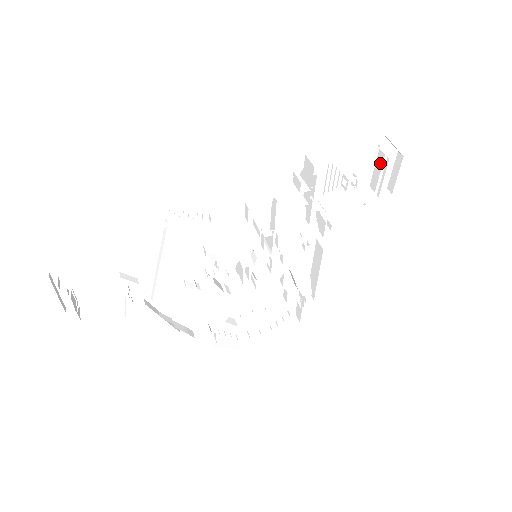
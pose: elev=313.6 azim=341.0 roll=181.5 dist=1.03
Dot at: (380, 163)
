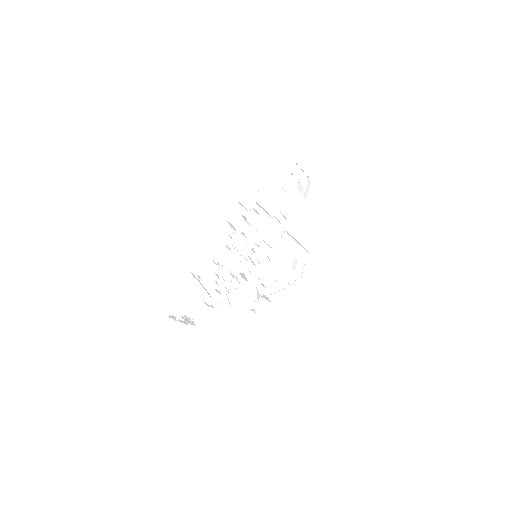
Dot at: (291, 173)
